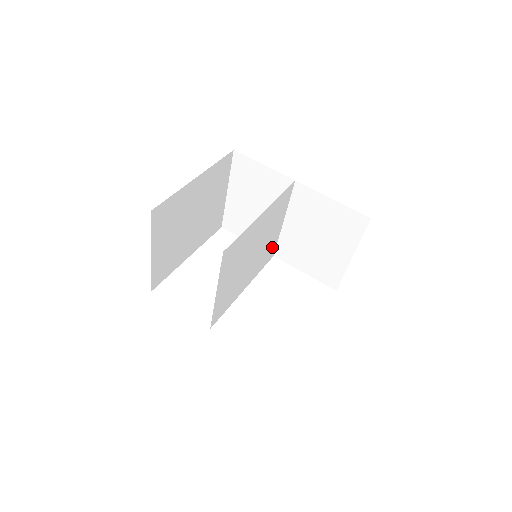
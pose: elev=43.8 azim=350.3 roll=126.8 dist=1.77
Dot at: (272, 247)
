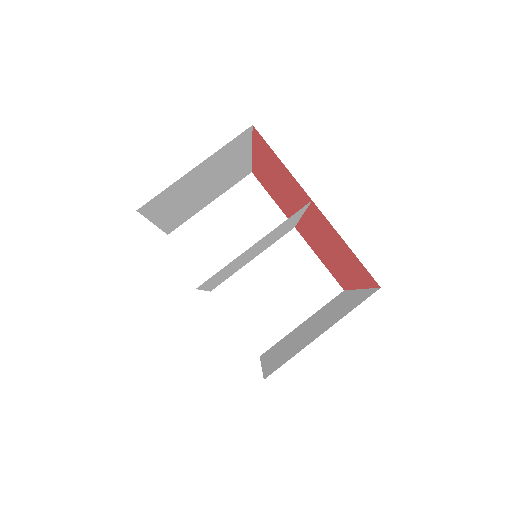
Dot at: (228, 276)
